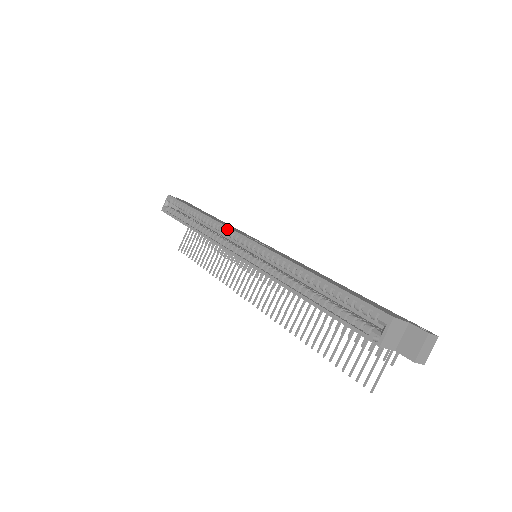
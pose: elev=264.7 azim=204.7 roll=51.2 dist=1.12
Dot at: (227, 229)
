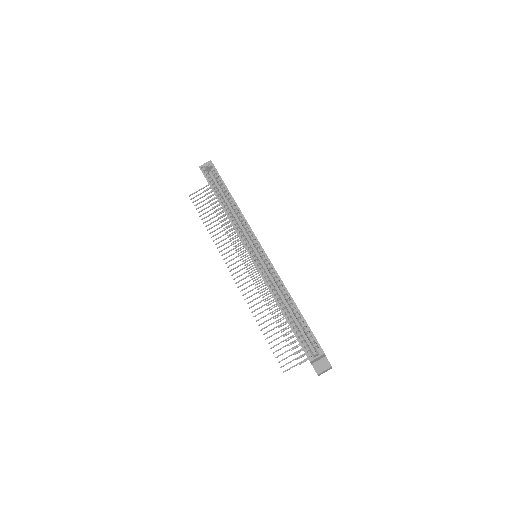
Dot at: (250, 229)
